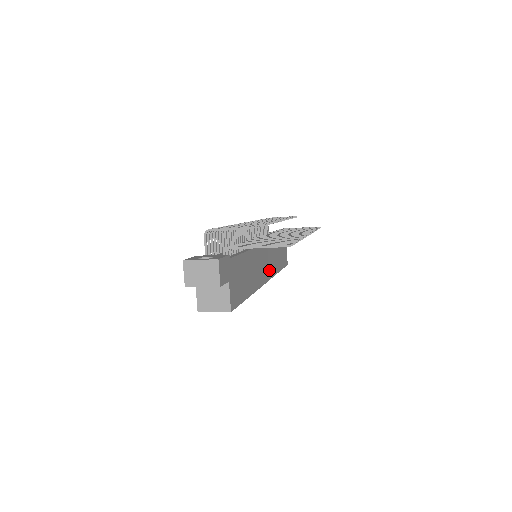
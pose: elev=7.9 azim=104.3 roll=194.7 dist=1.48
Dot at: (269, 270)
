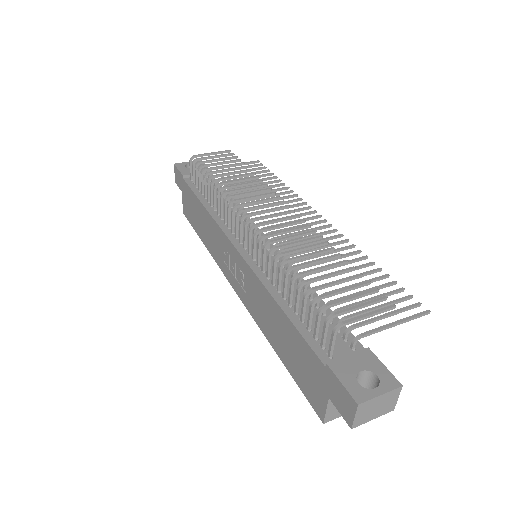
Dot at: occluded
